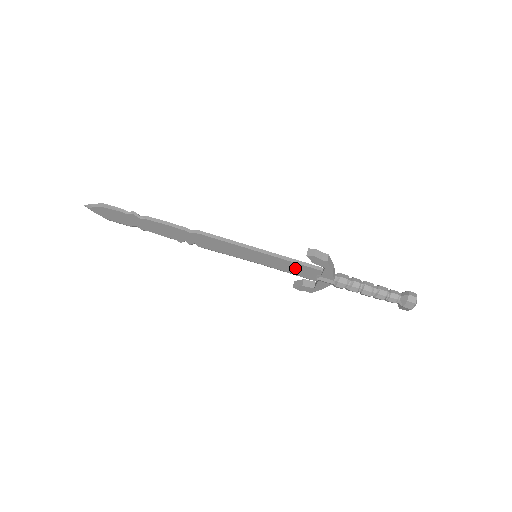
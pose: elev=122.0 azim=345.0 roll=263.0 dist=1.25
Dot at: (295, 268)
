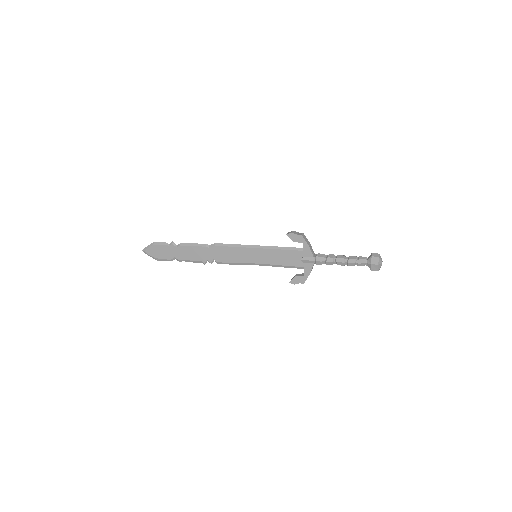
Dot at: (284, 257)
